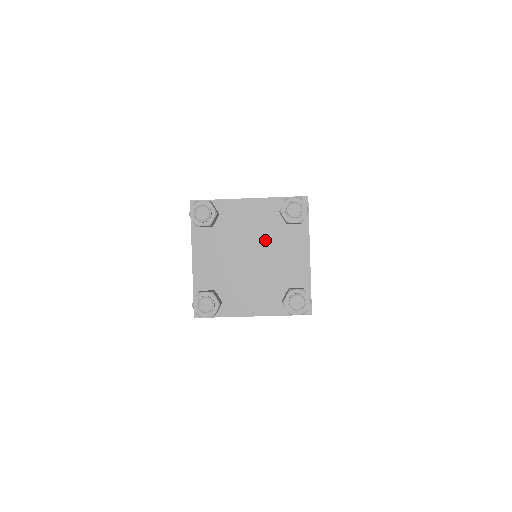
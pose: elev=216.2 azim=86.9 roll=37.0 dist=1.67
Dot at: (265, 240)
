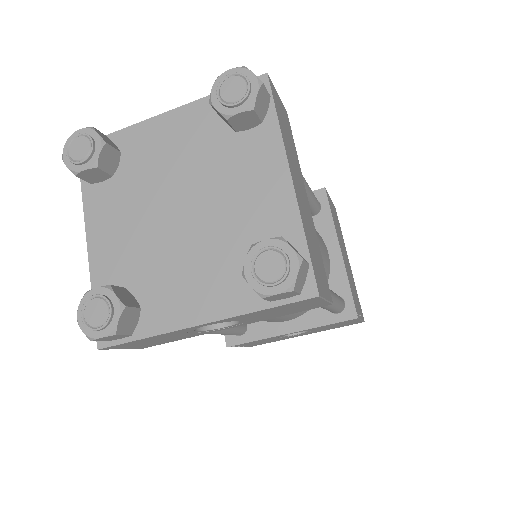
Dot at: (203, 173)
